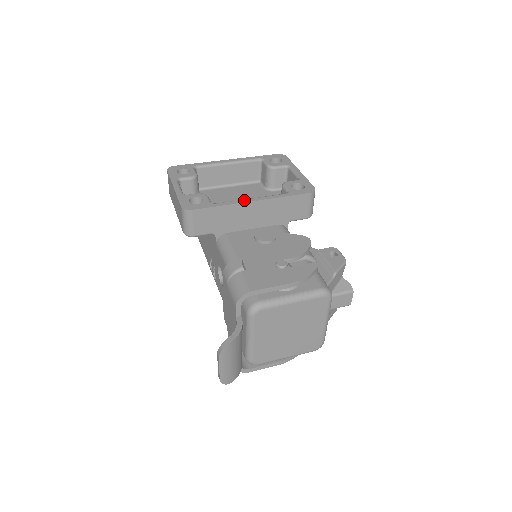
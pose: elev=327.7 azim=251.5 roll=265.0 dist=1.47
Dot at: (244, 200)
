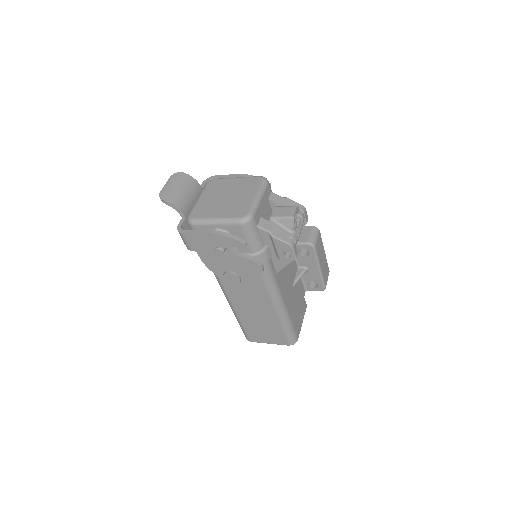
Dot at: occluded
